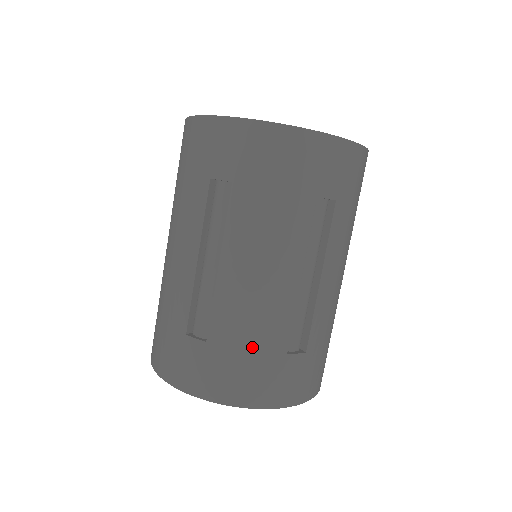
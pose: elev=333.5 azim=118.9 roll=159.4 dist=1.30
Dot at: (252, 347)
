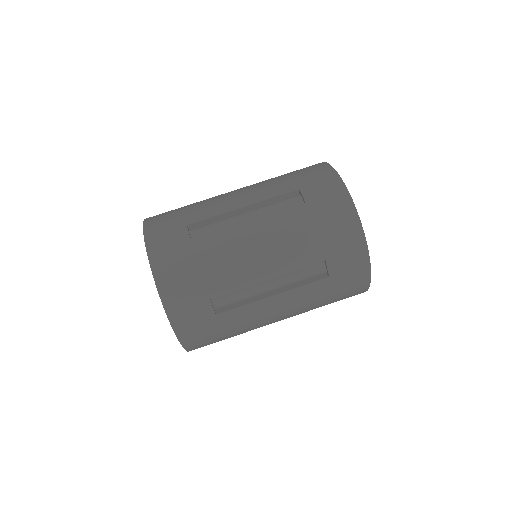
Dot at: (187, 210)
